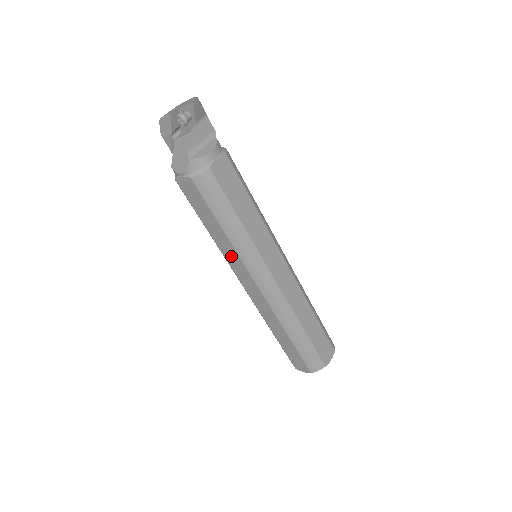
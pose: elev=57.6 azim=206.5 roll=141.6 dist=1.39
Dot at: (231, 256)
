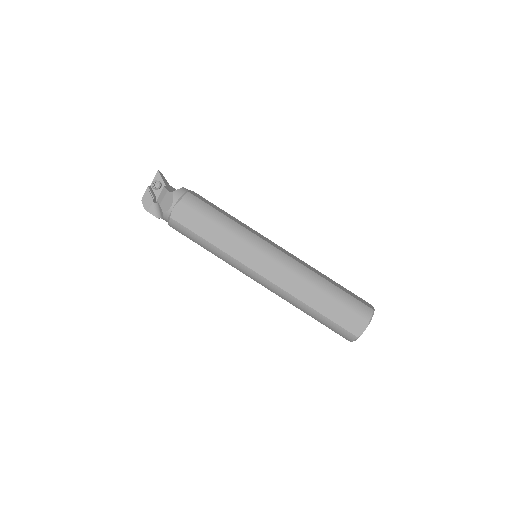
Dot at: (237, 250)
